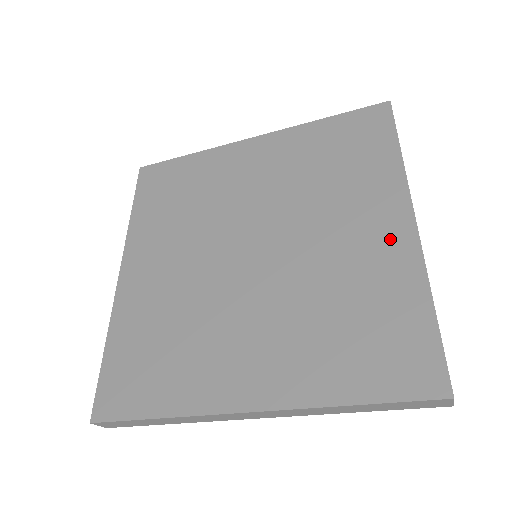
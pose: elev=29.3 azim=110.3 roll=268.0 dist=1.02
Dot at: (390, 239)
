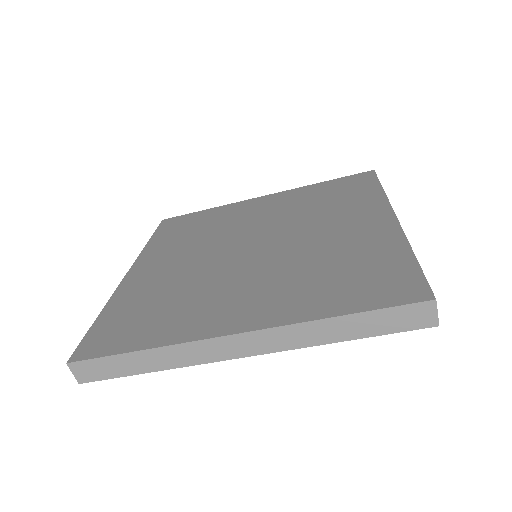
Dot at: (374, 227)
